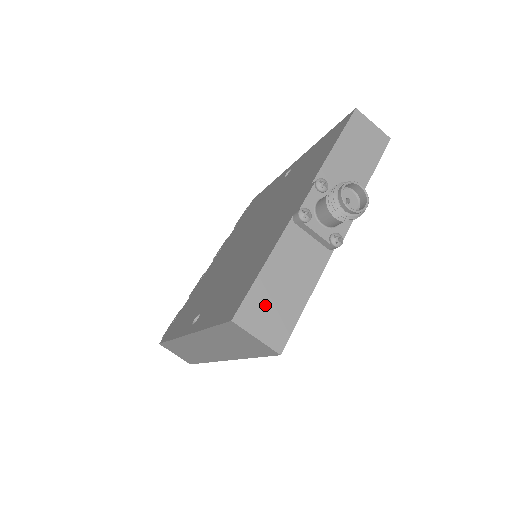
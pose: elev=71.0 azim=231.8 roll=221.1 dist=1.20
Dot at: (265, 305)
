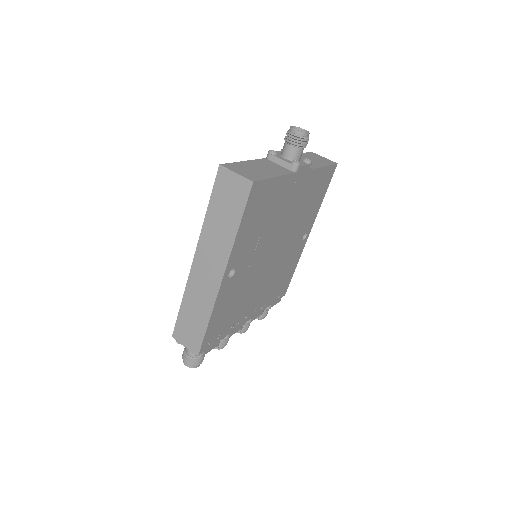
Dot at: (244, 168)
